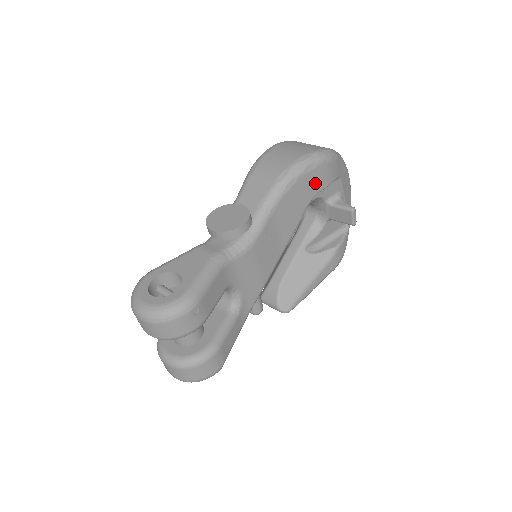
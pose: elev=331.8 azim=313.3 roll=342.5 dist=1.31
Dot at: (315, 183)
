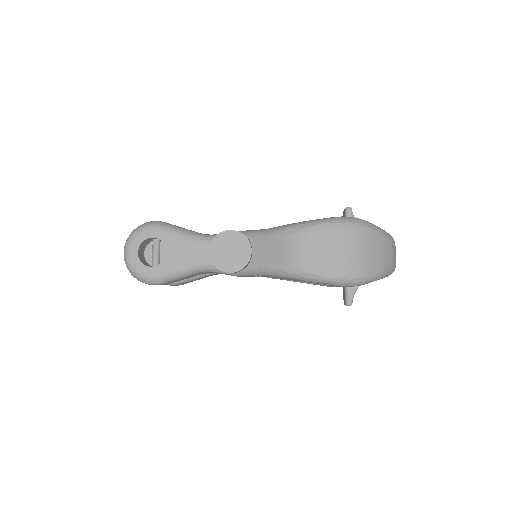
Dot at: (324, 284)
